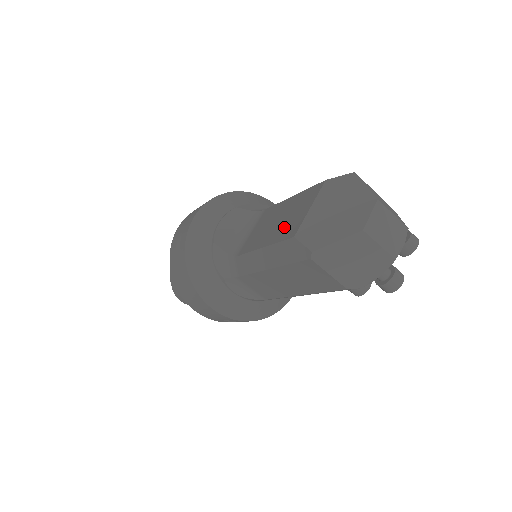
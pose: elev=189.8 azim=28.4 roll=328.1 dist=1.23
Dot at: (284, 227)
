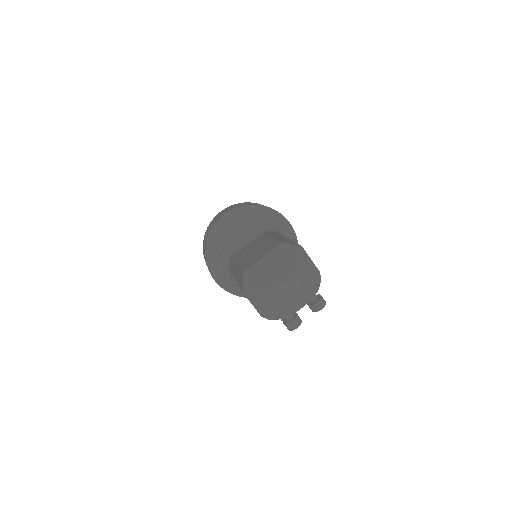
Dot at: (250, 259)
